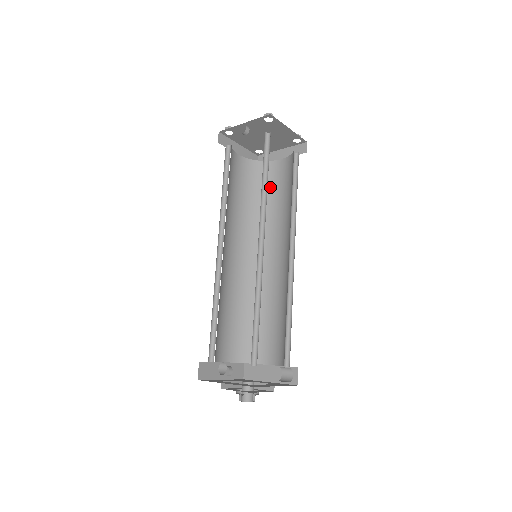
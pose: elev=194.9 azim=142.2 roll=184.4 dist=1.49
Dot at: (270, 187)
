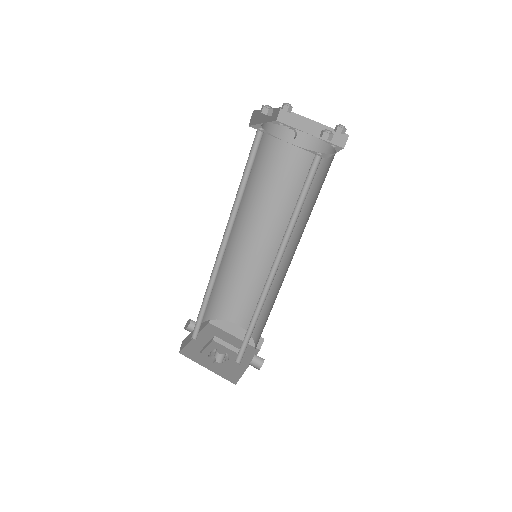
Dot at: (286, 163)
